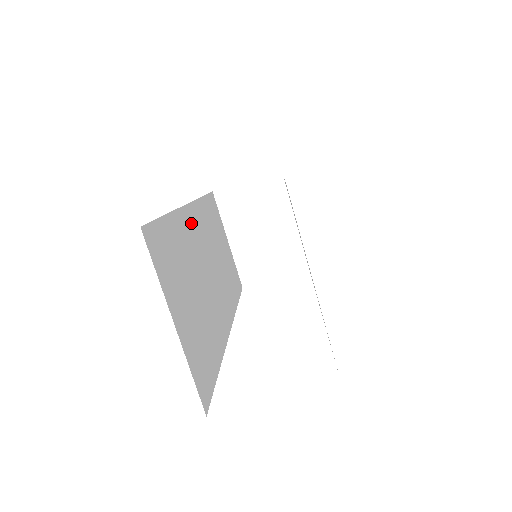
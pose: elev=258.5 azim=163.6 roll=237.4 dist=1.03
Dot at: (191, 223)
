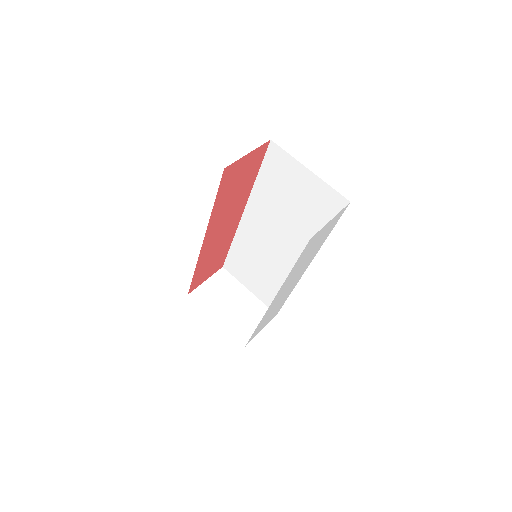
Dot at: occluded
